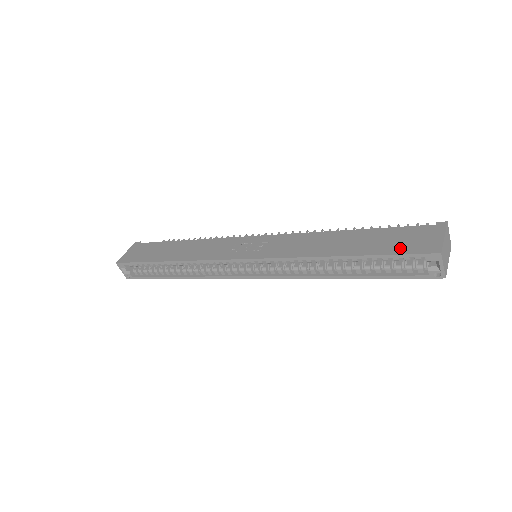
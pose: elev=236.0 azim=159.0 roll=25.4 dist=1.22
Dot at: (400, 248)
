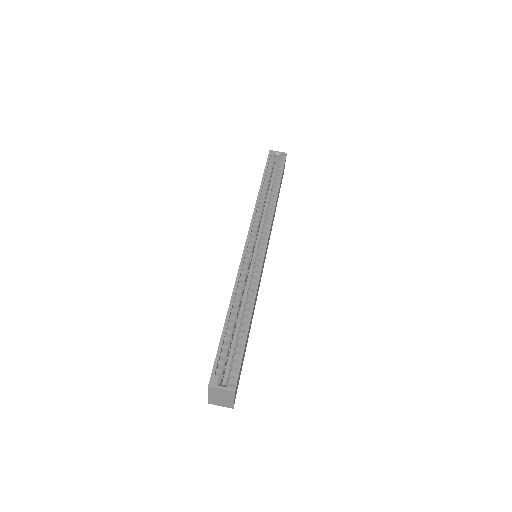
Dot at: occluded
